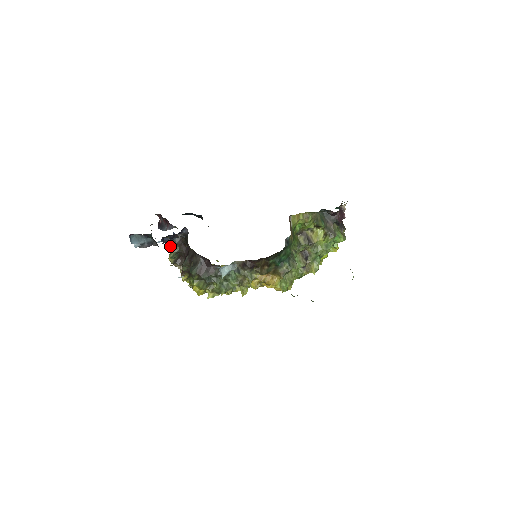
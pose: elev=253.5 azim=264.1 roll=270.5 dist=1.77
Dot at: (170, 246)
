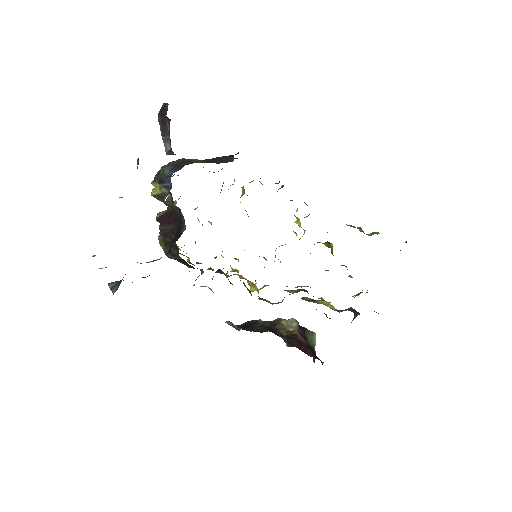
Dot at: (159, 185)
